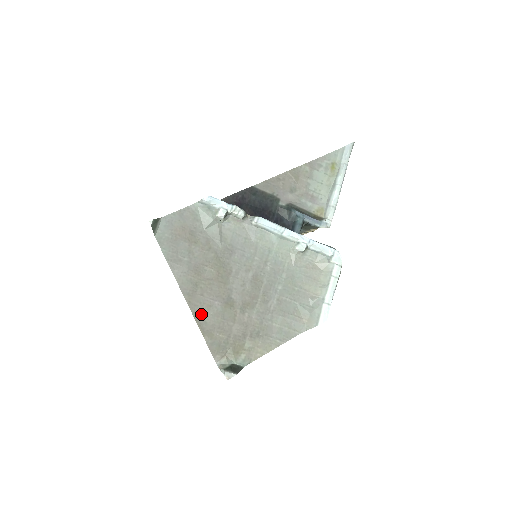
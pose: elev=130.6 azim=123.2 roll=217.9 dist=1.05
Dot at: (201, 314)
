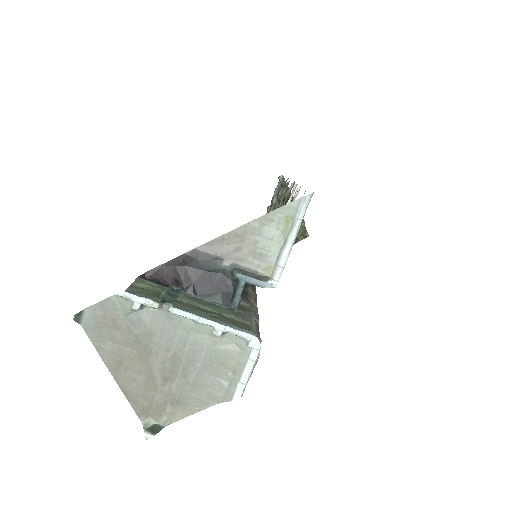
Dot at: (126, 386)
